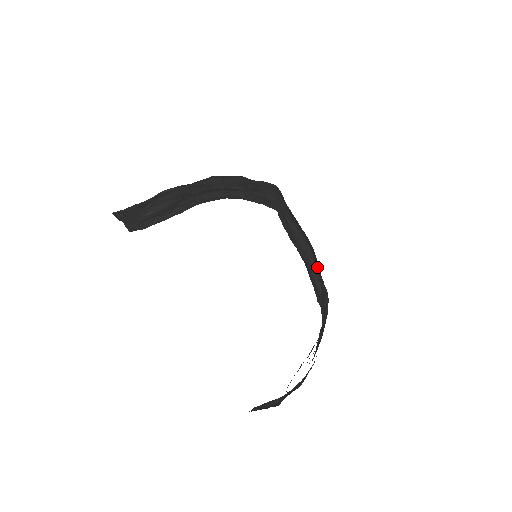
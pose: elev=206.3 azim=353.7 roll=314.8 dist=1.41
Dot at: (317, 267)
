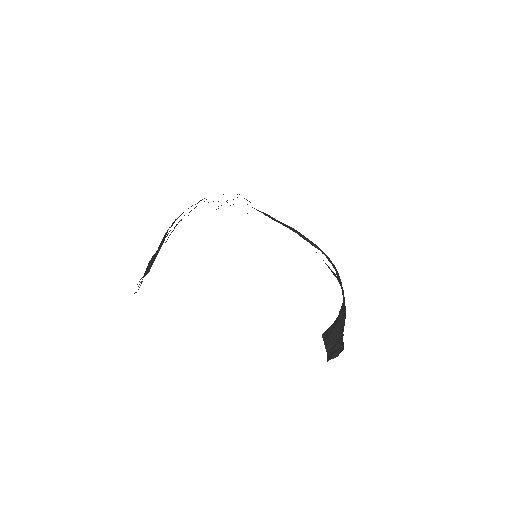
Dot at: (307, 239)
